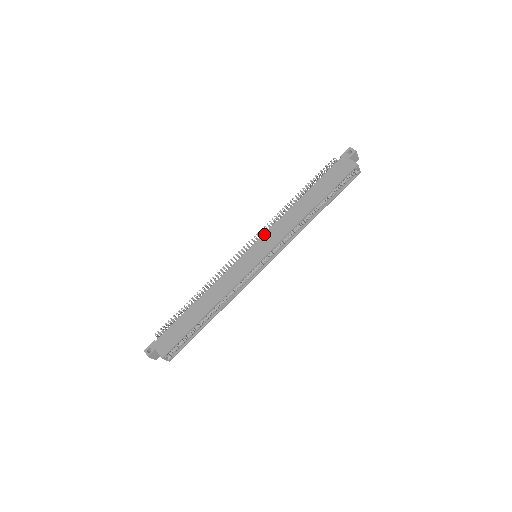
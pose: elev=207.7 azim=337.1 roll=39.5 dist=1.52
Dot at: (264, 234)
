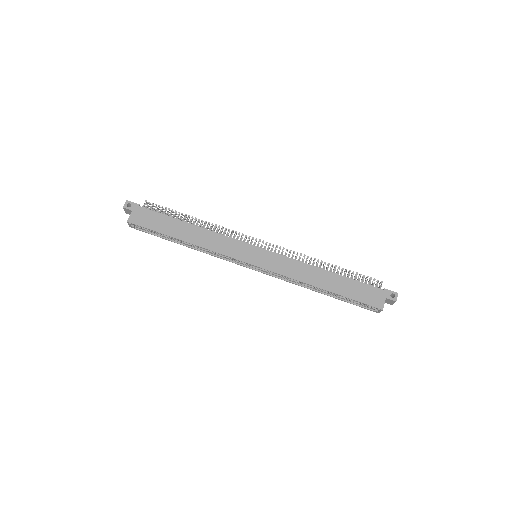
Dot at: (279, 254)
